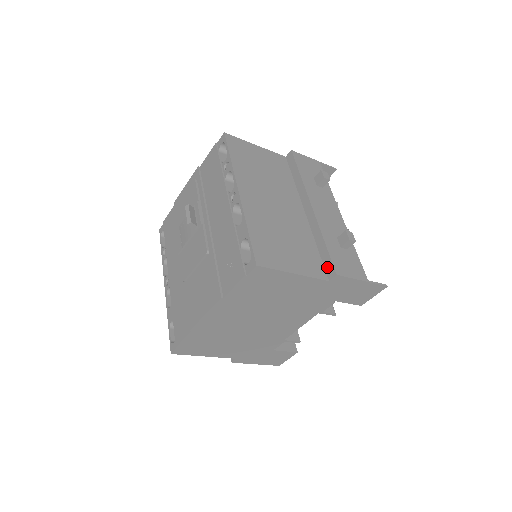
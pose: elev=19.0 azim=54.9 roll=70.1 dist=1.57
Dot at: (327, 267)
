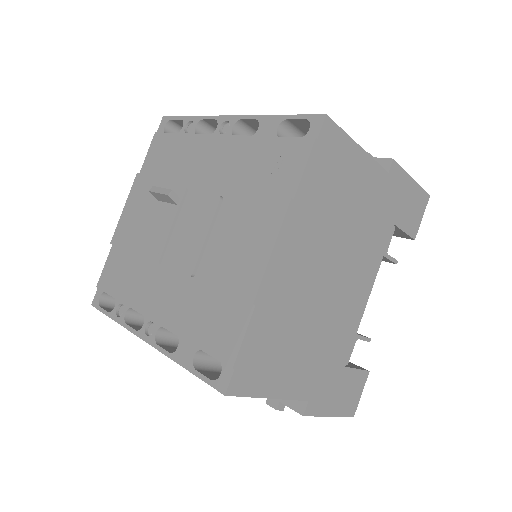
Dot at: occluded
